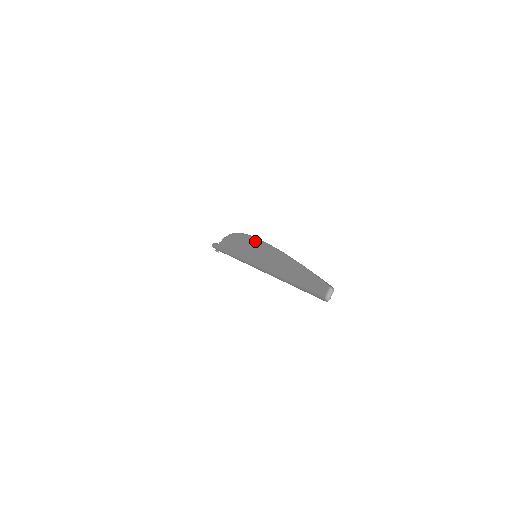
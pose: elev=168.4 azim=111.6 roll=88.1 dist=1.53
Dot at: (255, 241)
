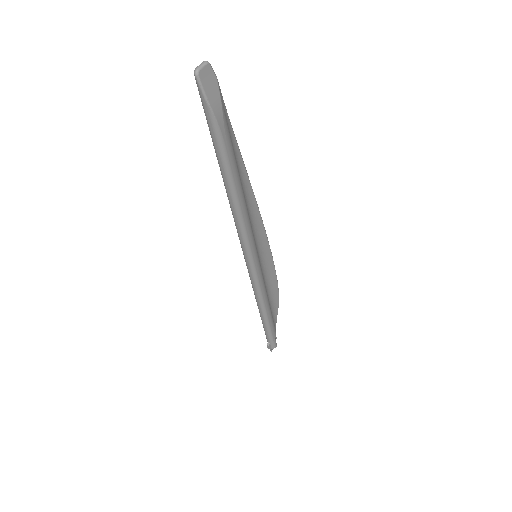
Dot at: occluded
